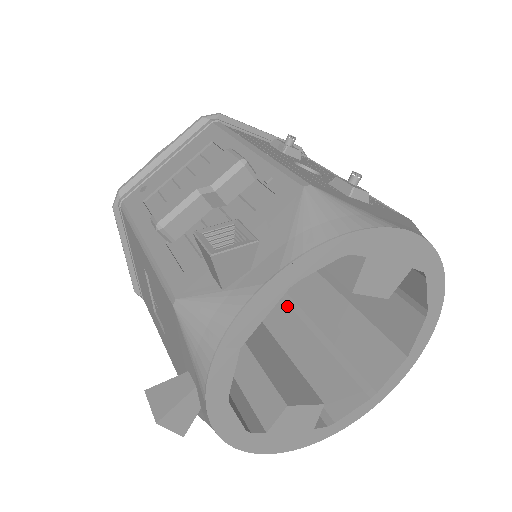
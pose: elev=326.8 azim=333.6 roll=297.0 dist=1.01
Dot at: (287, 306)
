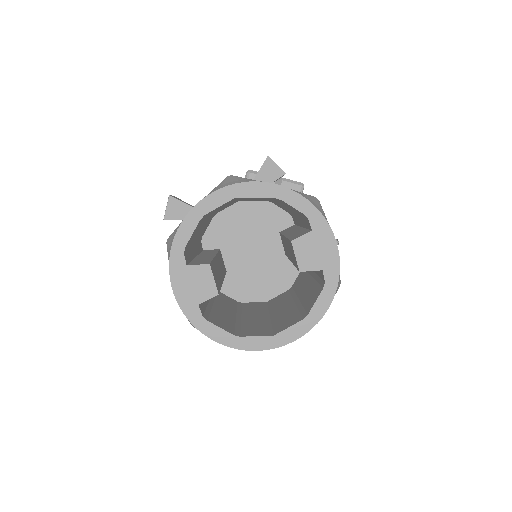
Dot at: (236, 308)
